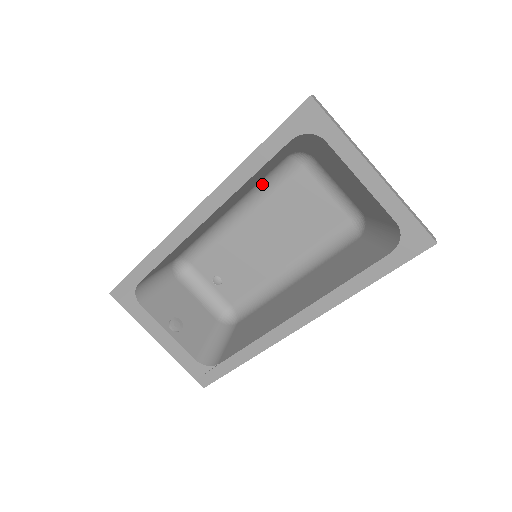
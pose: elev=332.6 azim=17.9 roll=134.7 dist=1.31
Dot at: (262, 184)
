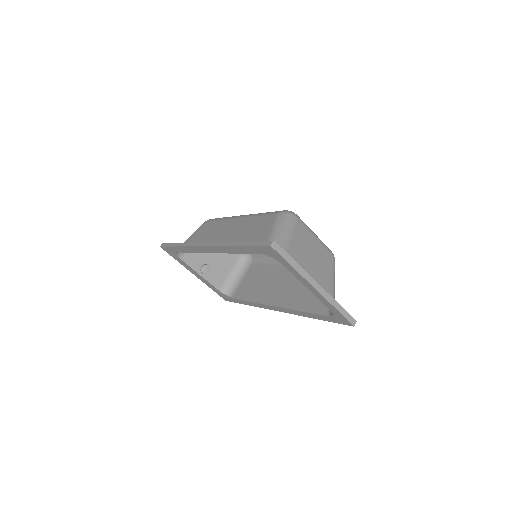
Dot at: occluded
